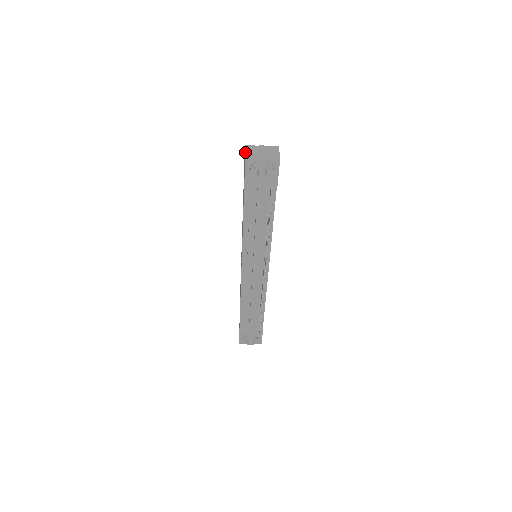
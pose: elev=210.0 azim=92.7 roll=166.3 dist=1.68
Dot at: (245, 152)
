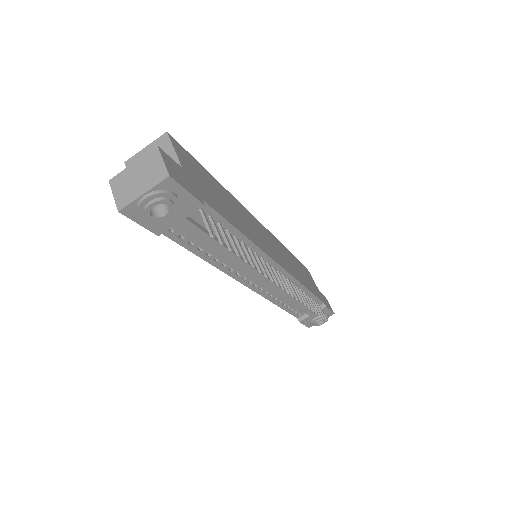
Dot at: occluded
